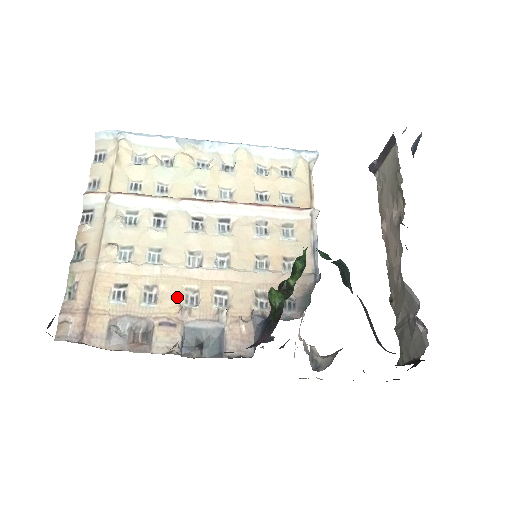
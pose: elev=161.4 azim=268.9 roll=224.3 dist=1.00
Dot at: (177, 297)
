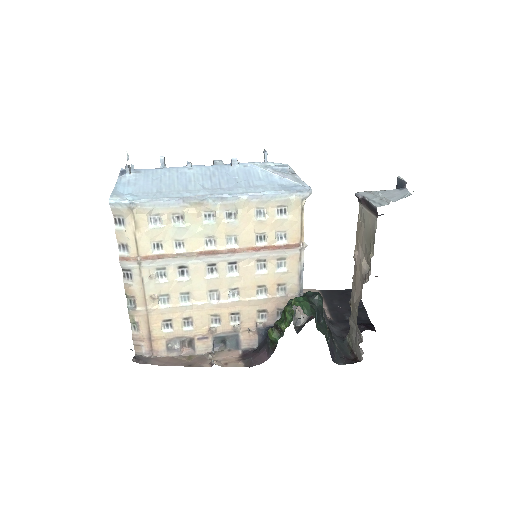
Dot at: (206, 322)
